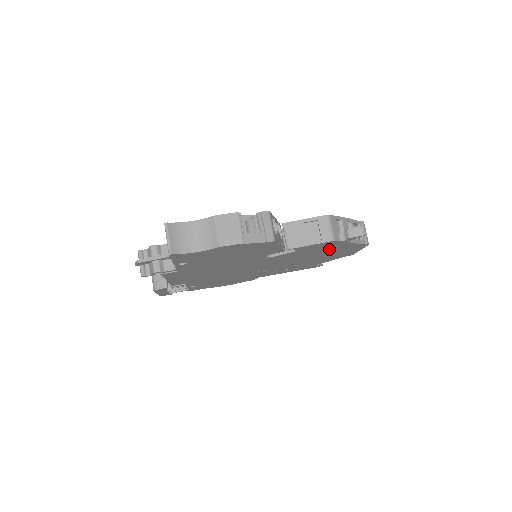
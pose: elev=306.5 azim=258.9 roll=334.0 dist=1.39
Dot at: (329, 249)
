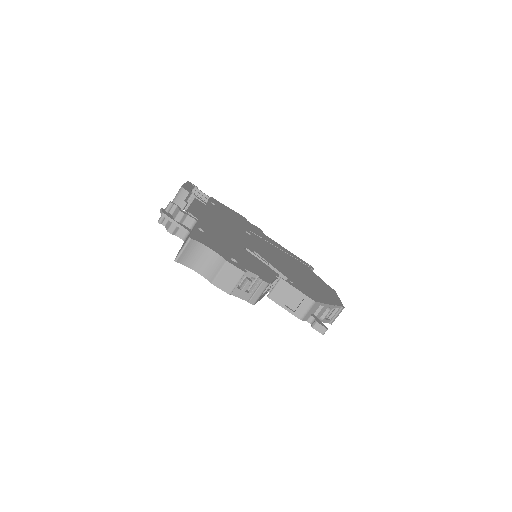
Dot at: occluded
